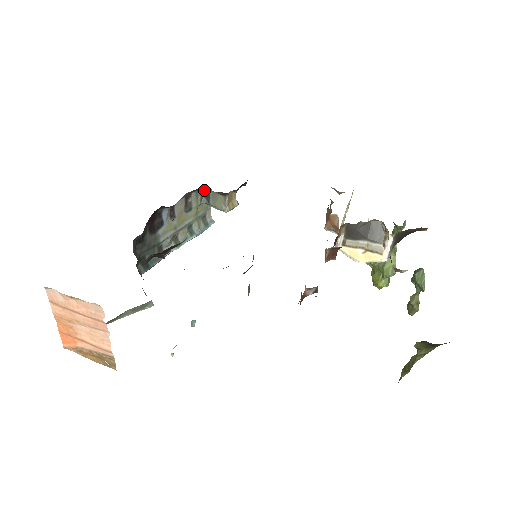
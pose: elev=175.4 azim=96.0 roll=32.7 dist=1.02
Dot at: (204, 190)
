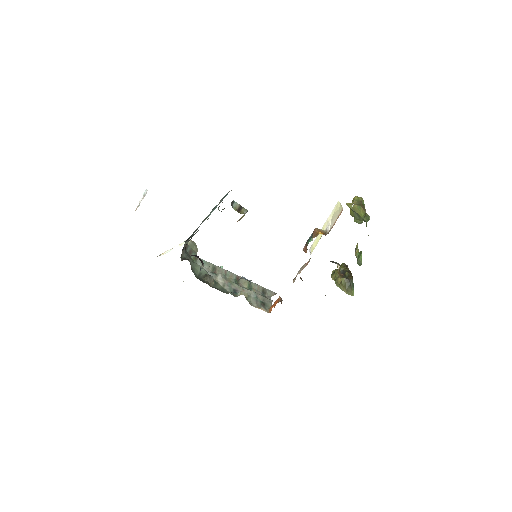
Dot at: occluded
